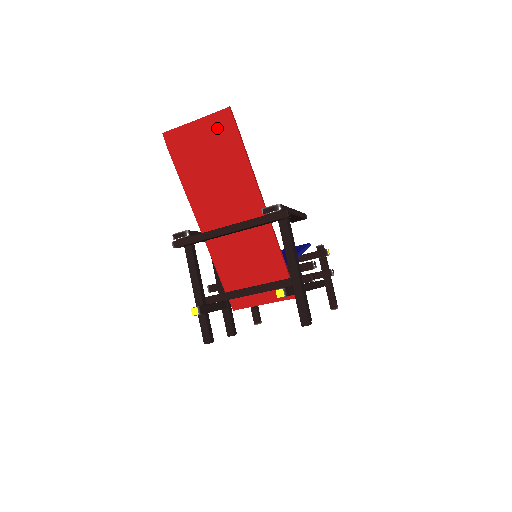
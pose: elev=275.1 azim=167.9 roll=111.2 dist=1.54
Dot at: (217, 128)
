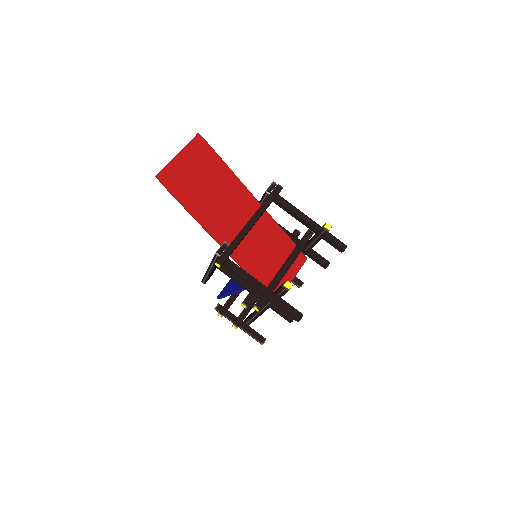
Dot at: (198, 153)
